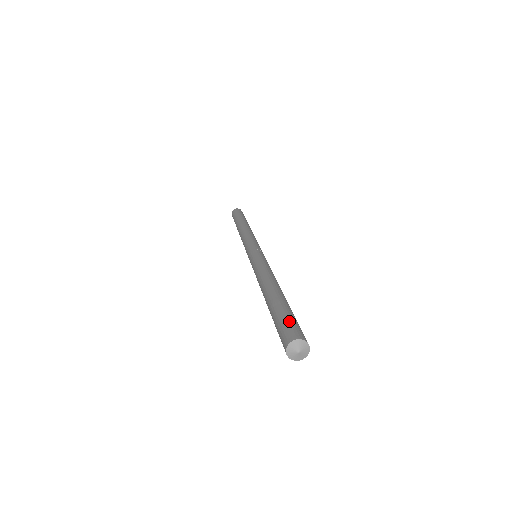
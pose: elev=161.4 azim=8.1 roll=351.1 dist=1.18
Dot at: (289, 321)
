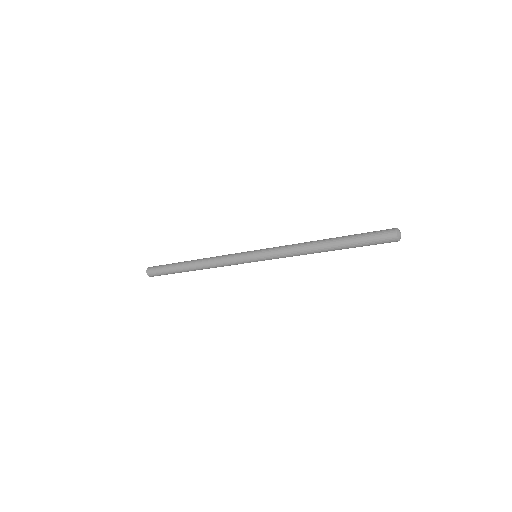
Dot at: occluded
